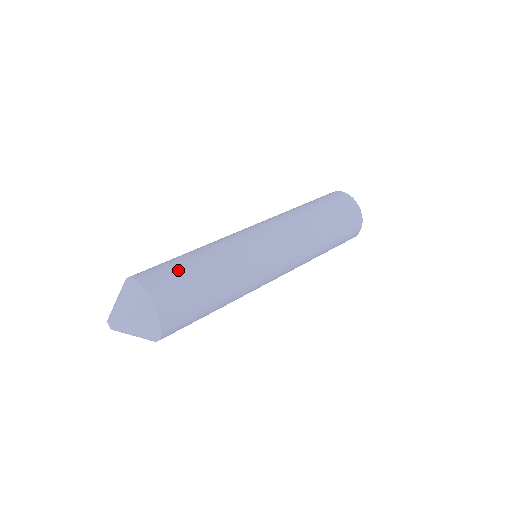
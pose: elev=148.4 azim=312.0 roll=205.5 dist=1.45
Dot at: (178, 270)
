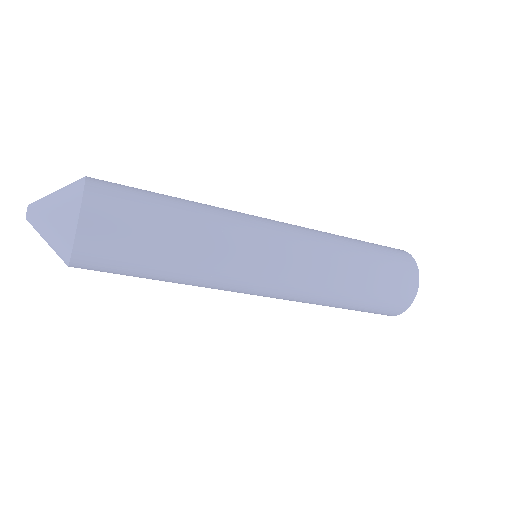
Dot at: occluded
